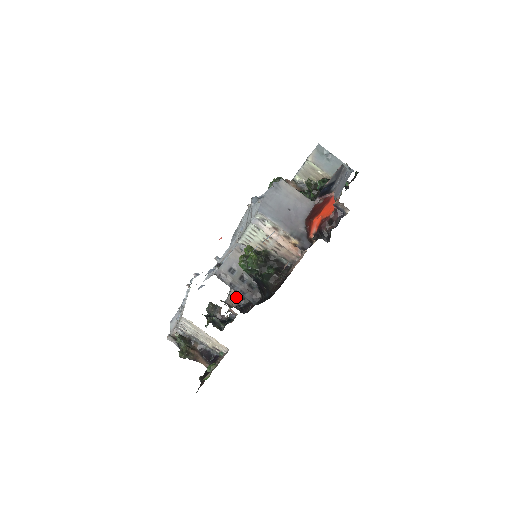
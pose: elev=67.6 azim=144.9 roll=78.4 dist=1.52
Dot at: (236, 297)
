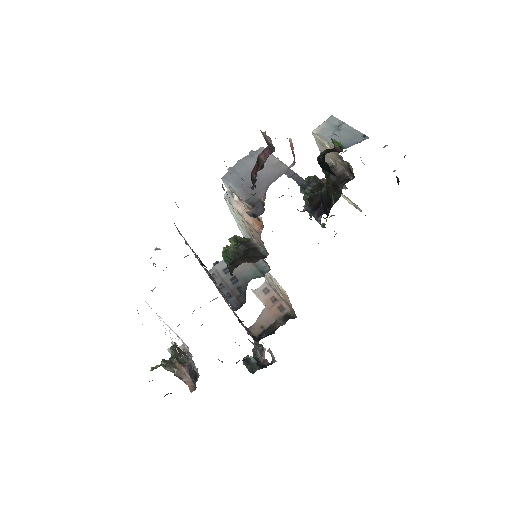
Dot at: (262, 325)
